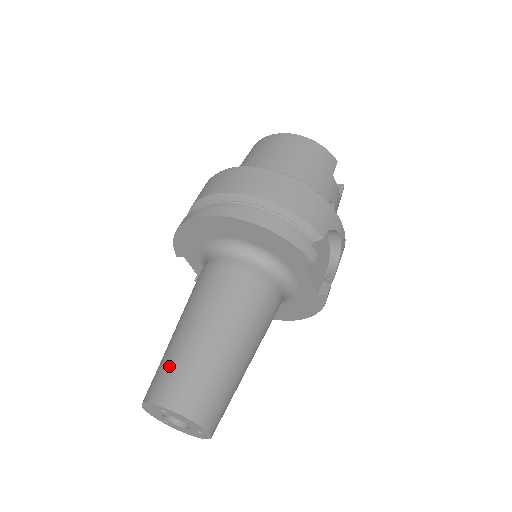
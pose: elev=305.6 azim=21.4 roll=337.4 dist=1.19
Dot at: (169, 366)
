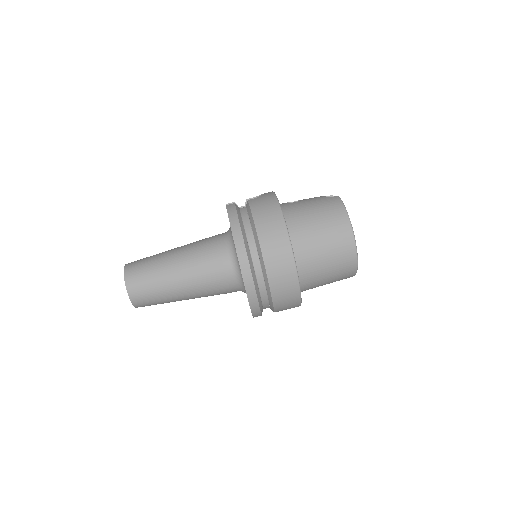
Dot at: (149, 282)
